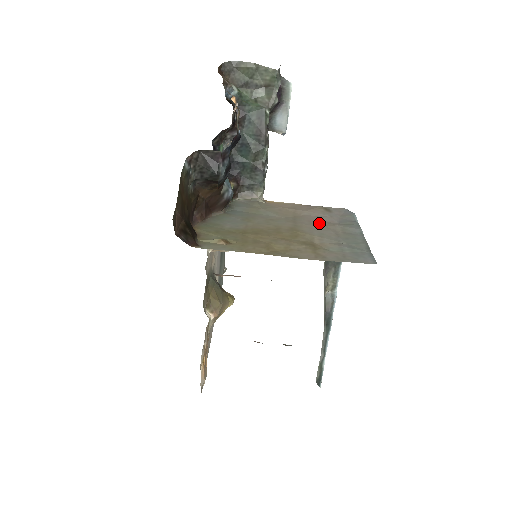
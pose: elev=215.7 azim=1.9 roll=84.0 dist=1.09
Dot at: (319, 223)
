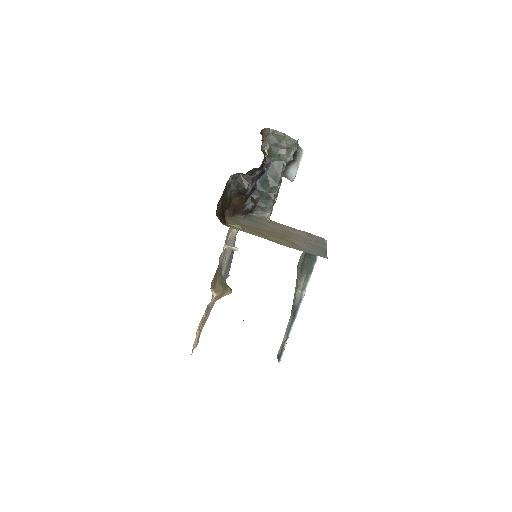
Dot at: (301, 237)
